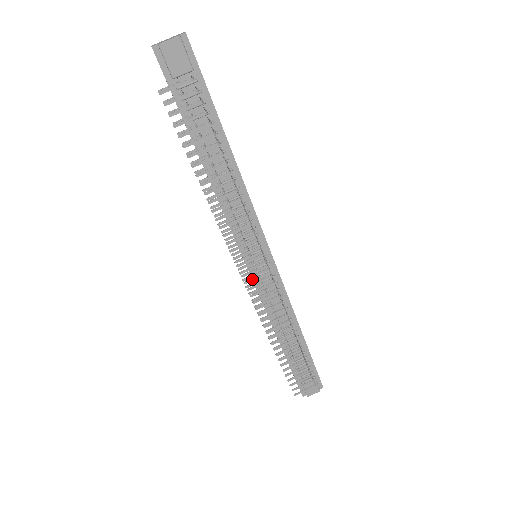
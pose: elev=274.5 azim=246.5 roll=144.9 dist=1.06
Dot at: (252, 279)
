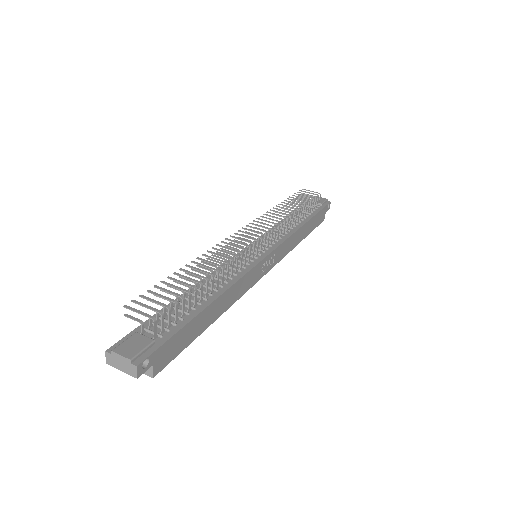
Dot at: (242, 242)
